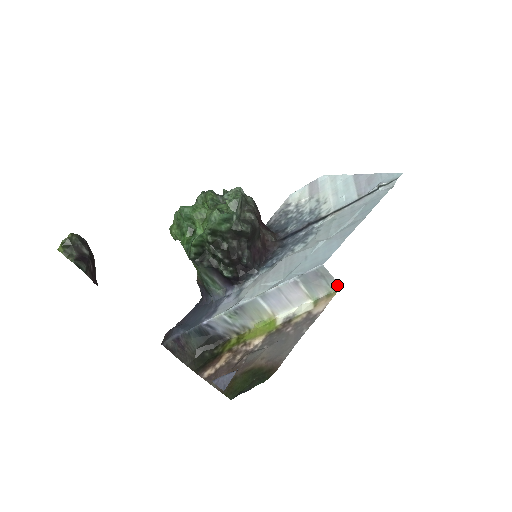
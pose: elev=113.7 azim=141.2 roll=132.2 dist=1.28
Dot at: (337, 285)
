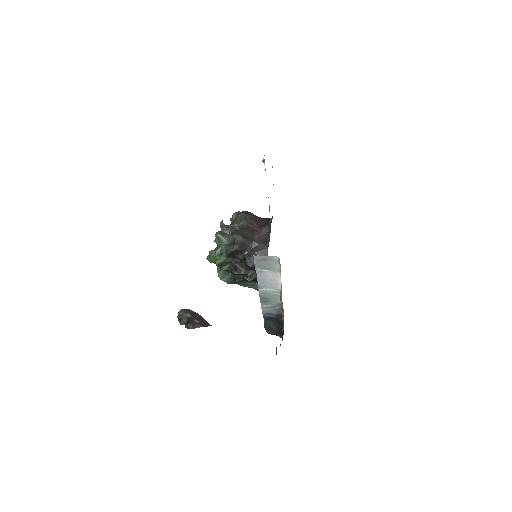
Dot at: (277, 257)
